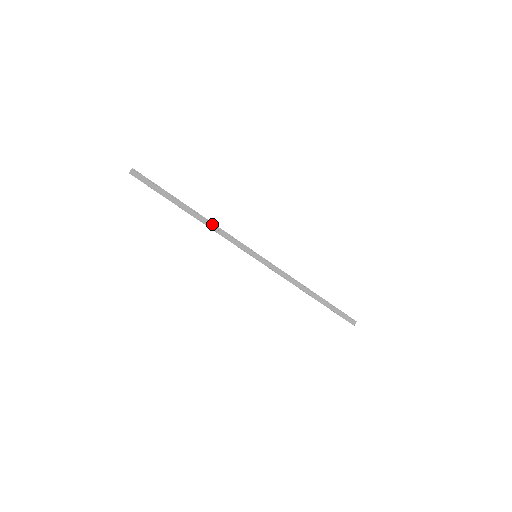
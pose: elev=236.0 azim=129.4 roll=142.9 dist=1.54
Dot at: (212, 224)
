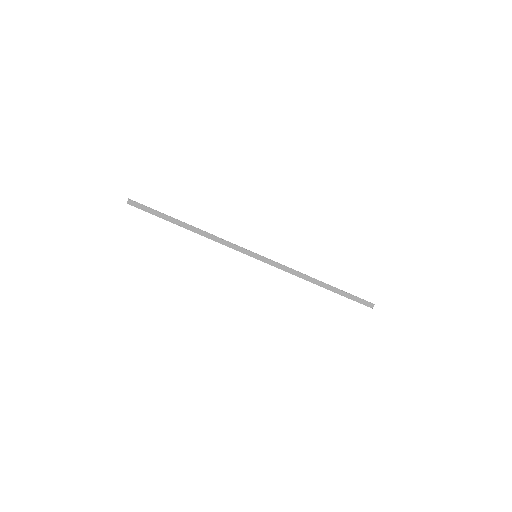
Dot at: (208, 234)
